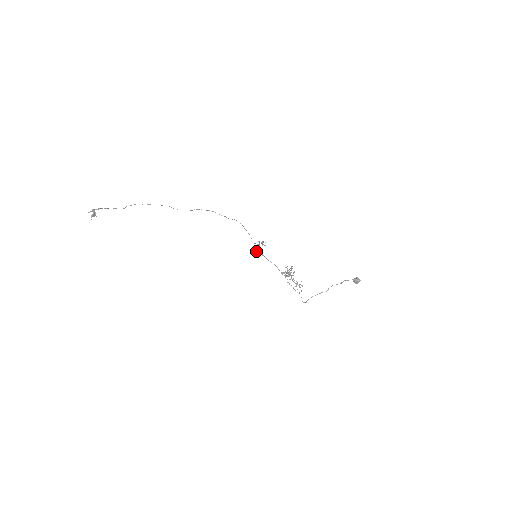
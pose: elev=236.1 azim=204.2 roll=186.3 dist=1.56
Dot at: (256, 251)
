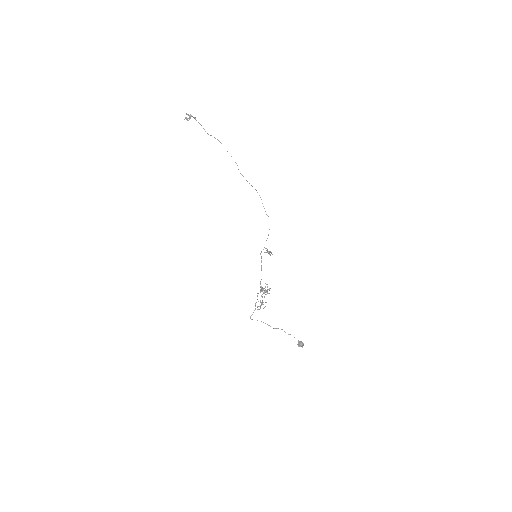
Dot at: (260, 253)
